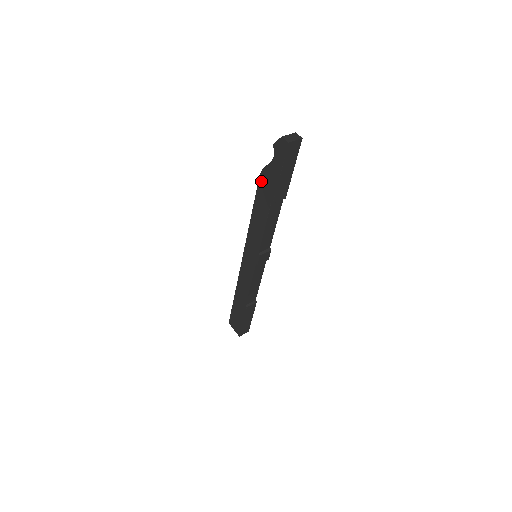
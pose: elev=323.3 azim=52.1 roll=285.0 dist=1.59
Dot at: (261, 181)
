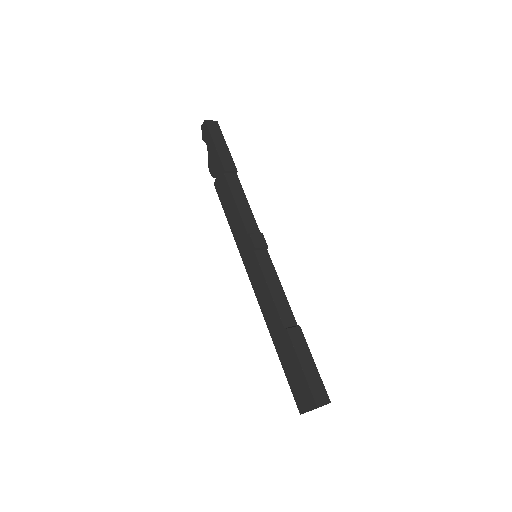
Dot at: (212, 175)
